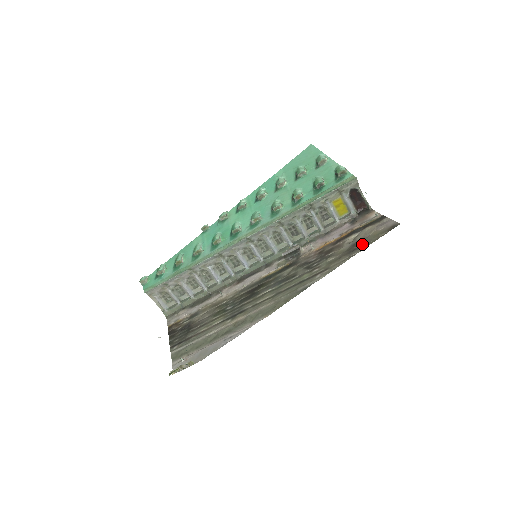
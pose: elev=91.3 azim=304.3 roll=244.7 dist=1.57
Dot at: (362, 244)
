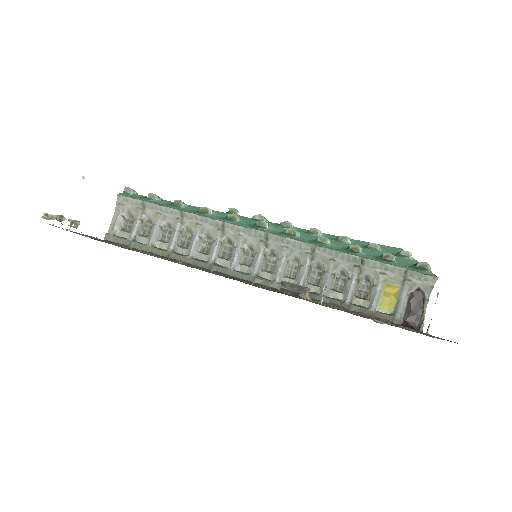
Dot at: occluded
